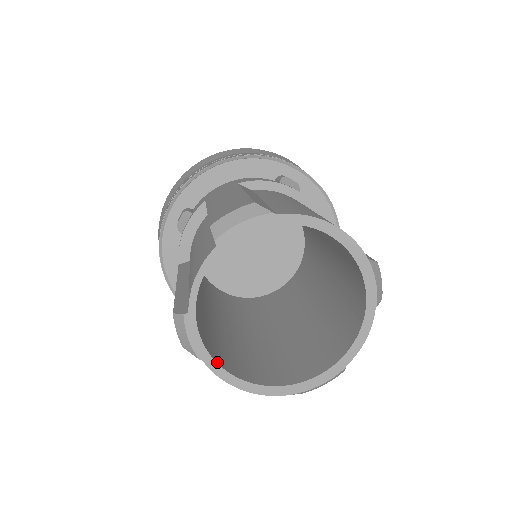
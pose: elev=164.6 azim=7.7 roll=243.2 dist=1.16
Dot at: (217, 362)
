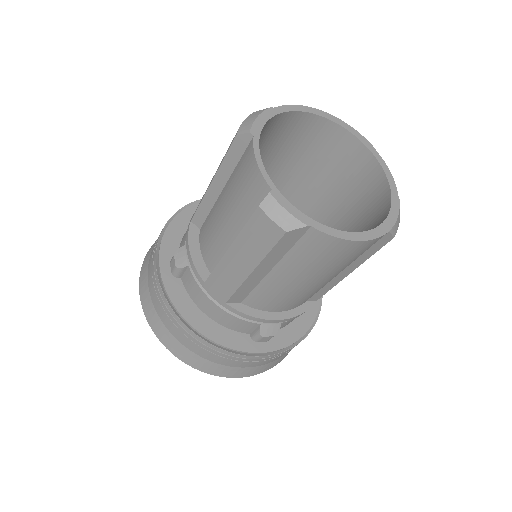
Dot at: (321, 225)
